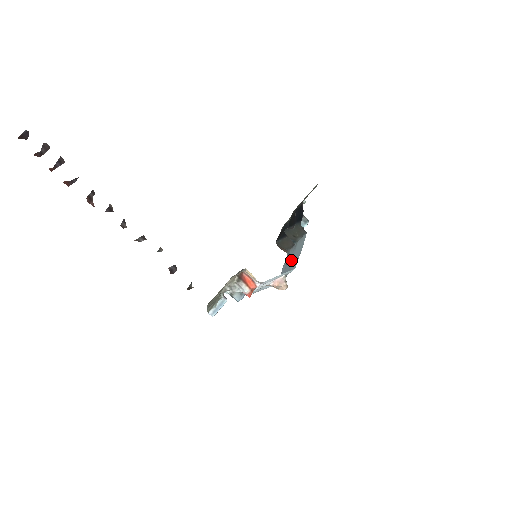
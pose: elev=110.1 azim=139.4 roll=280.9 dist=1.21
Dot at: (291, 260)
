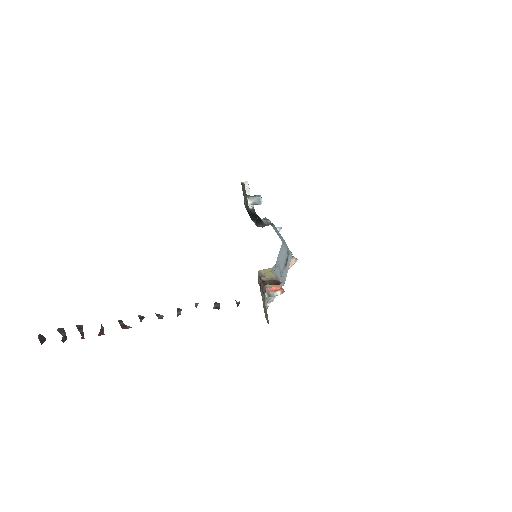
Dot at: (279, 235)
